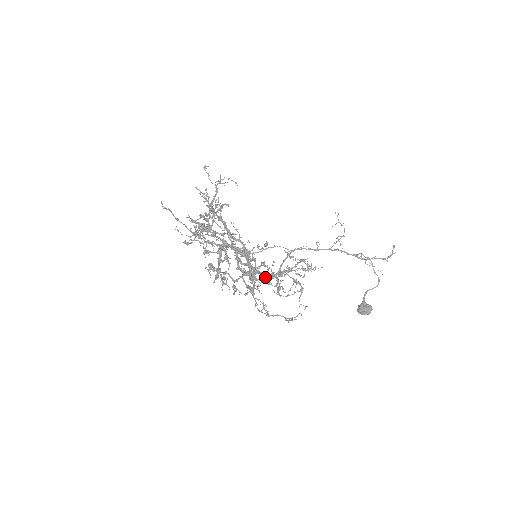
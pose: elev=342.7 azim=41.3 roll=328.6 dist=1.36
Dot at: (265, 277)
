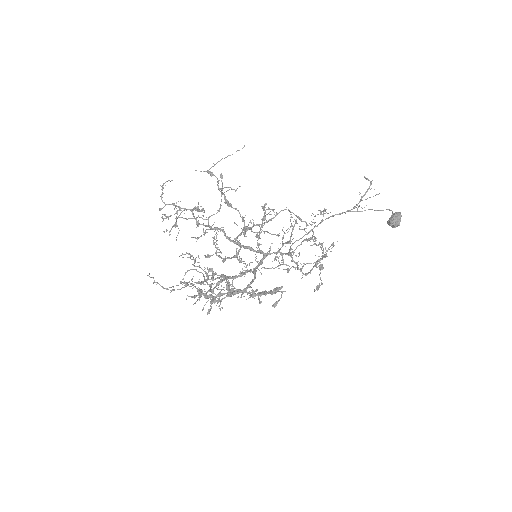
Dot at: (278, 265)
